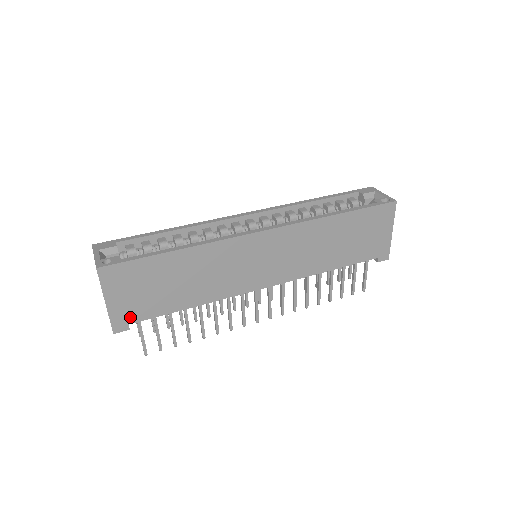
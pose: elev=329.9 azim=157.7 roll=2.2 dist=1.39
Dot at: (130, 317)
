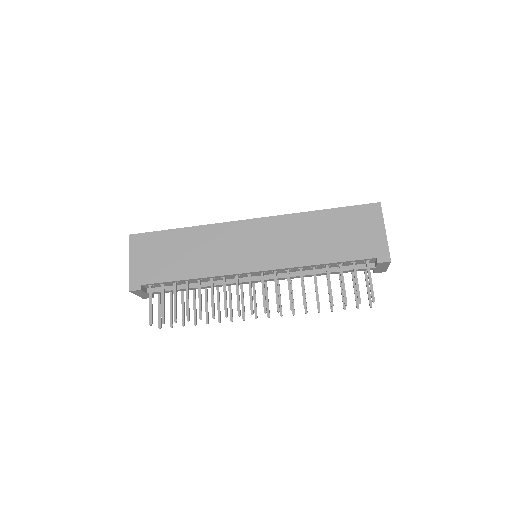
Dot at: (143, 279)
